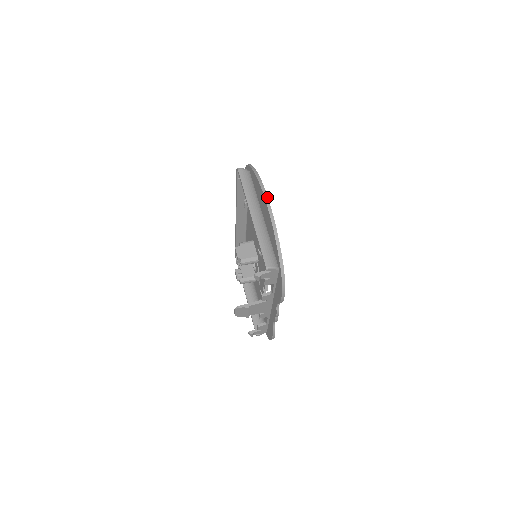
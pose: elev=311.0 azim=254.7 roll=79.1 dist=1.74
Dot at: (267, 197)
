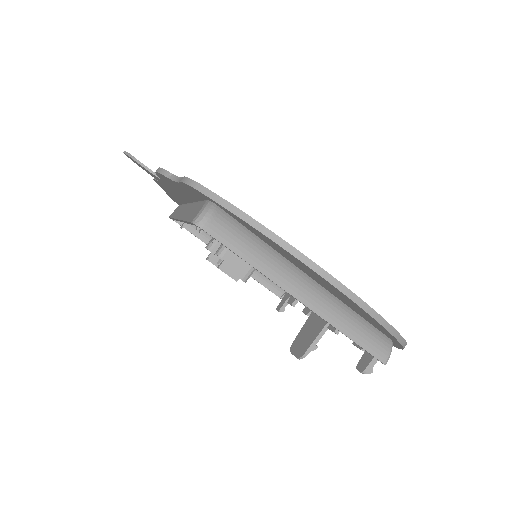
Dot at: (334, 279)
